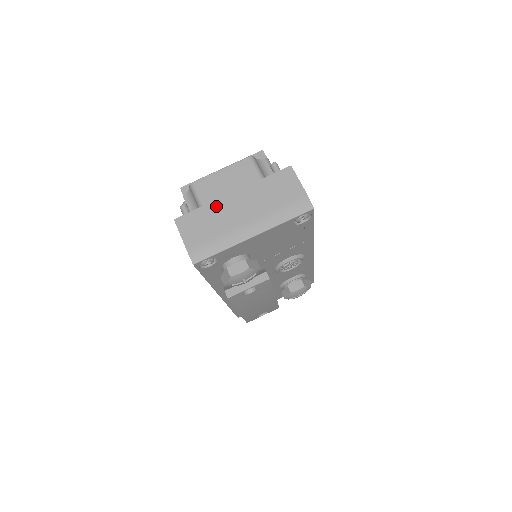
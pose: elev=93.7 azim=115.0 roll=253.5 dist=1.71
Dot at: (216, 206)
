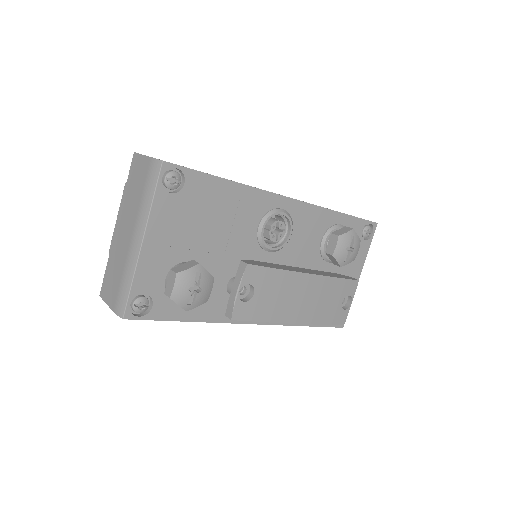
Dot at: (113, 251)
